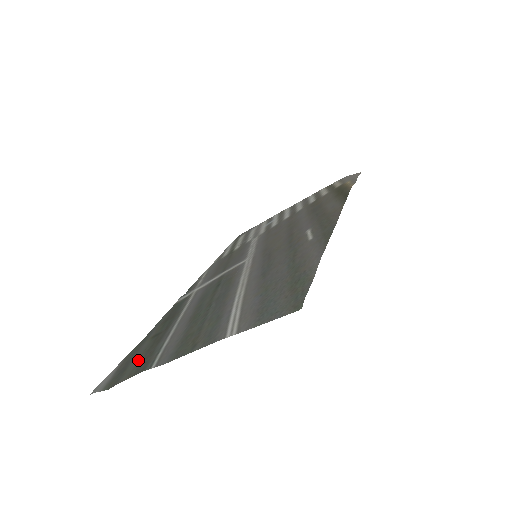
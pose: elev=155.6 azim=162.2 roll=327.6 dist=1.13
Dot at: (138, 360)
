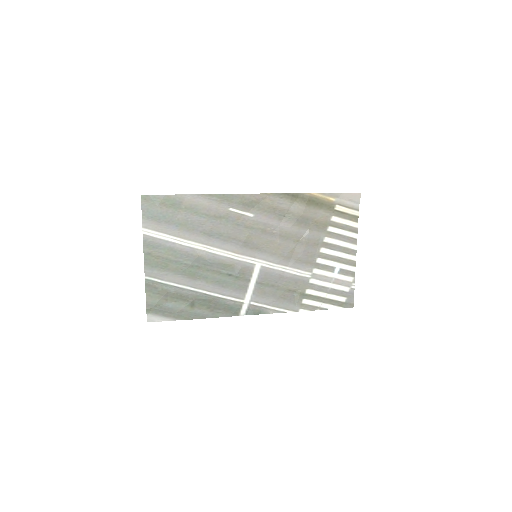
Dot at: (164, 299)
